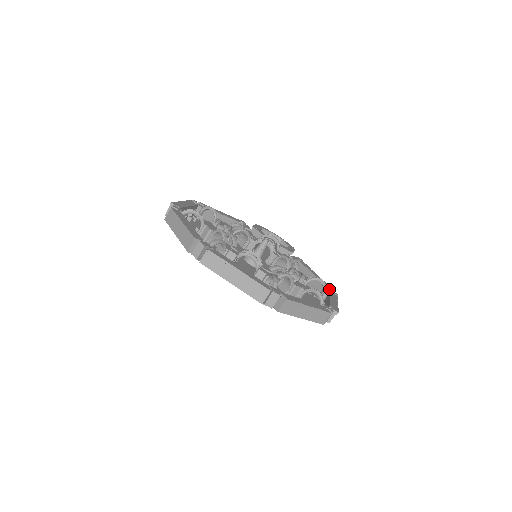
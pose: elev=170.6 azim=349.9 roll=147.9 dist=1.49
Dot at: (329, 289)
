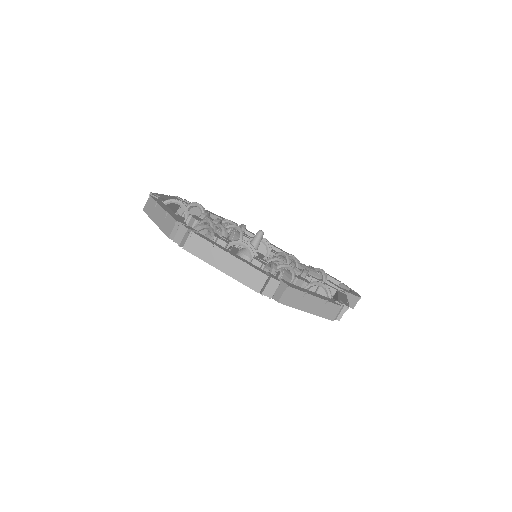
Dot at: occluded
